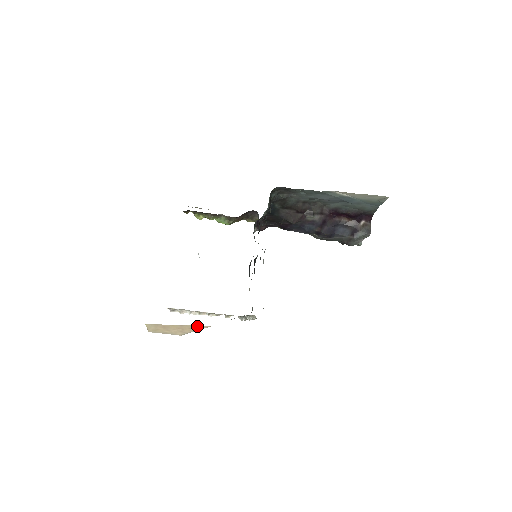
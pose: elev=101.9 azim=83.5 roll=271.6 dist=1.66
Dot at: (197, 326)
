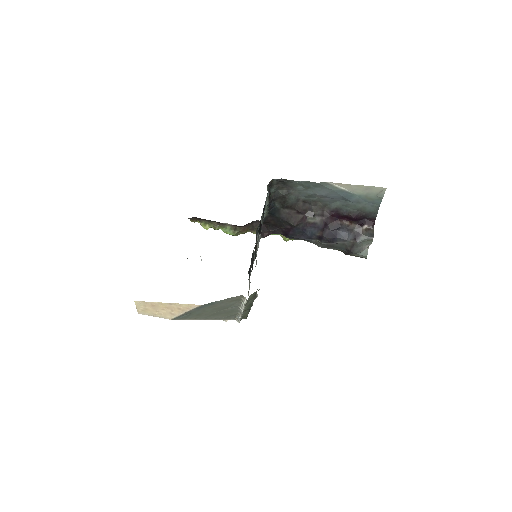
Dot at: (186, 305)
